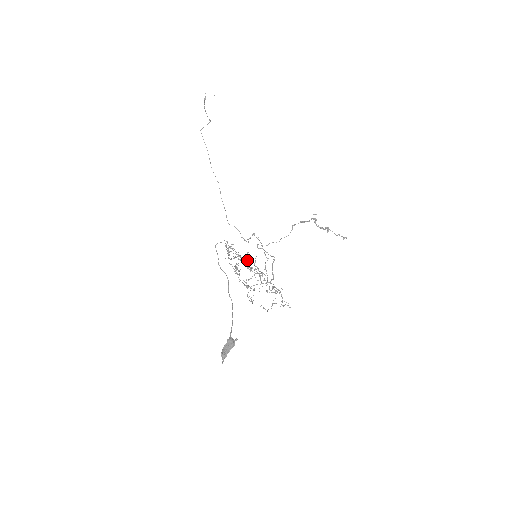
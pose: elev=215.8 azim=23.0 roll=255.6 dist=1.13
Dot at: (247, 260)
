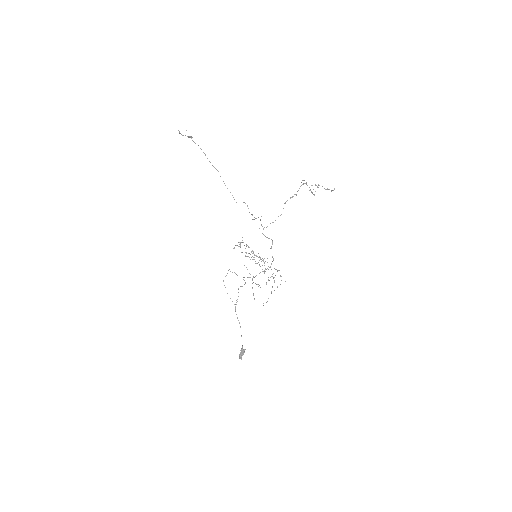
Dot at: (251, 257)
